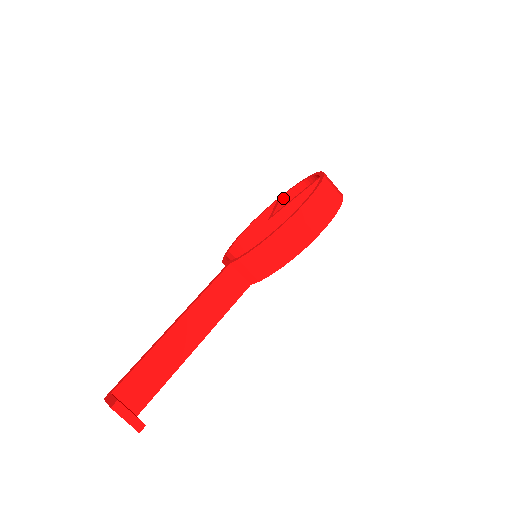
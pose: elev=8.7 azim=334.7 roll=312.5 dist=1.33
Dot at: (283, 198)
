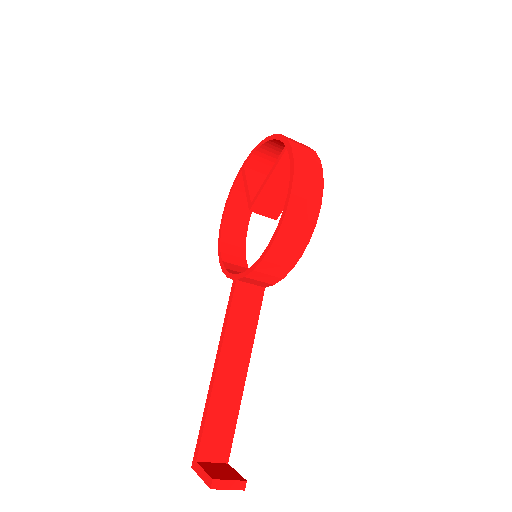
Dot at: (246, 167)
